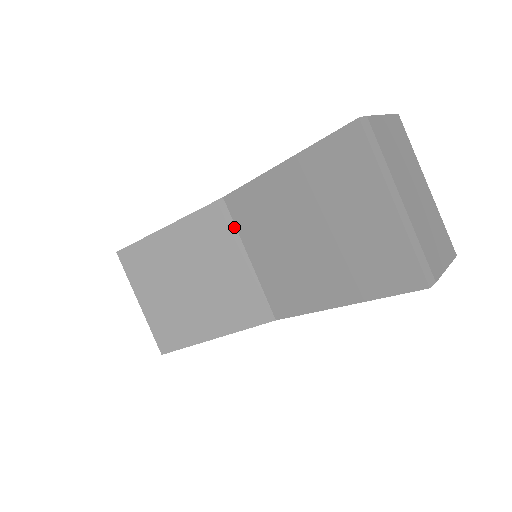
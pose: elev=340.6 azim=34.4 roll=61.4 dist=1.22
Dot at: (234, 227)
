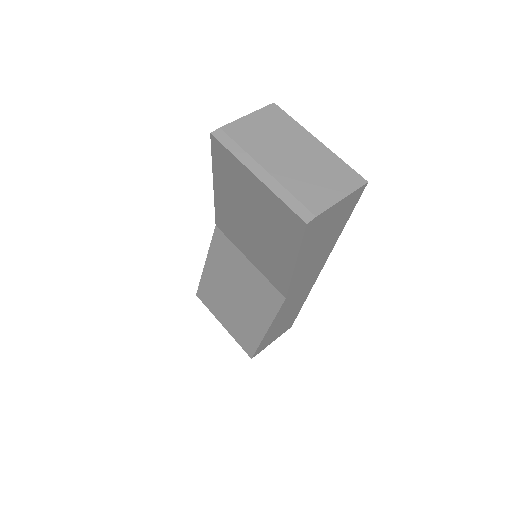
Dot at: (231, 242)
